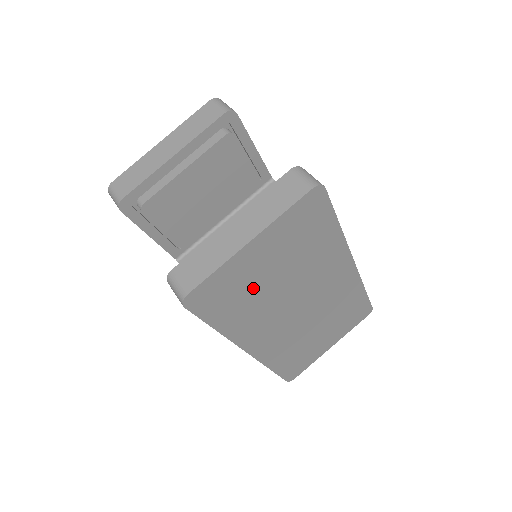
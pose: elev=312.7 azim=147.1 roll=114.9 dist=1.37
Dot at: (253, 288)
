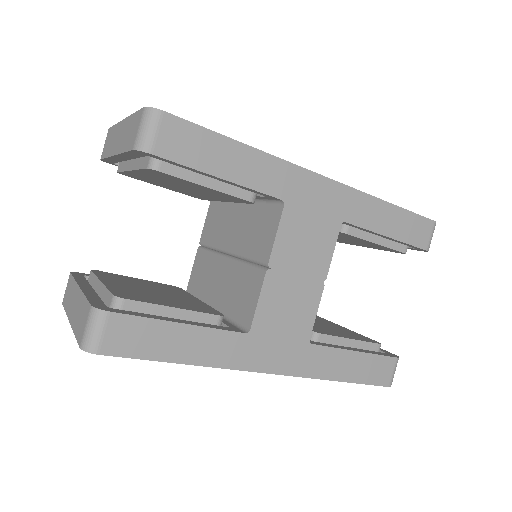
Dot at: occluded
